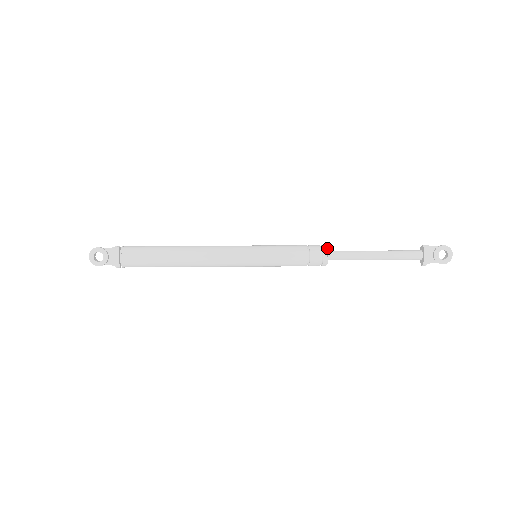
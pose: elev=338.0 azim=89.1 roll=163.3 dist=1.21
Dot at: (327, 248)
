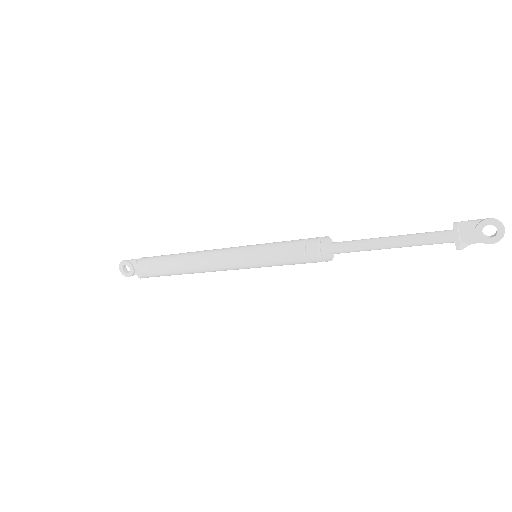
Dot at: (326, 242)
